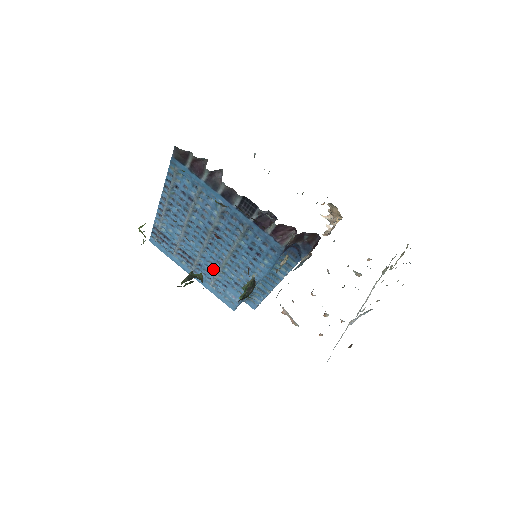
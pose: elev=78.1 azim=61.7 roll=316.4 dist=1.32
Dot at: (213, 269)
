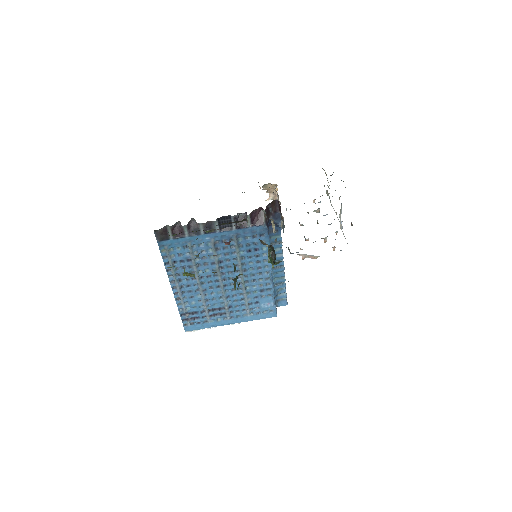
Dot at: (240, 298)
